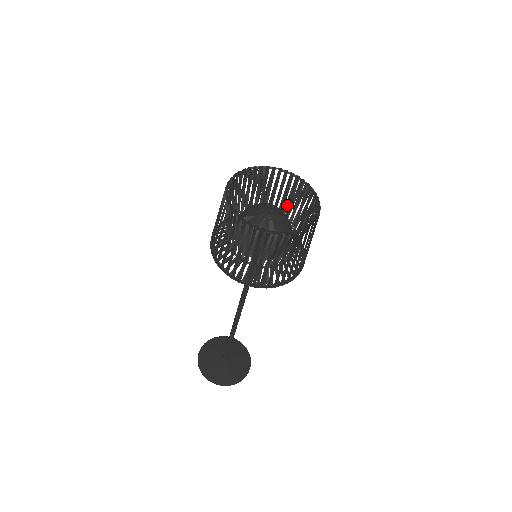
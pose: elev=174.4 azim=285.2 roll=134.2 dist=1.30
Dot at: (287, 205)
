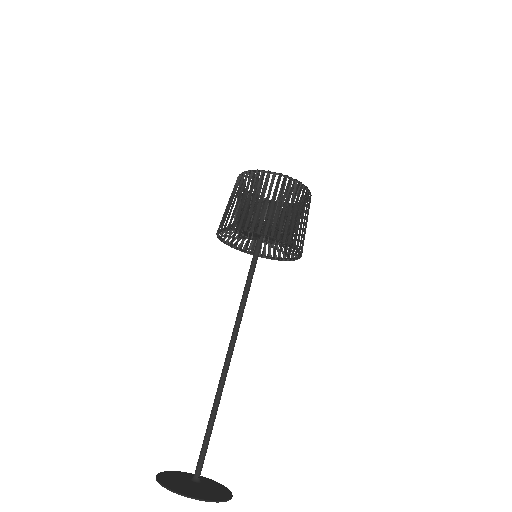
Dot at: occluded
